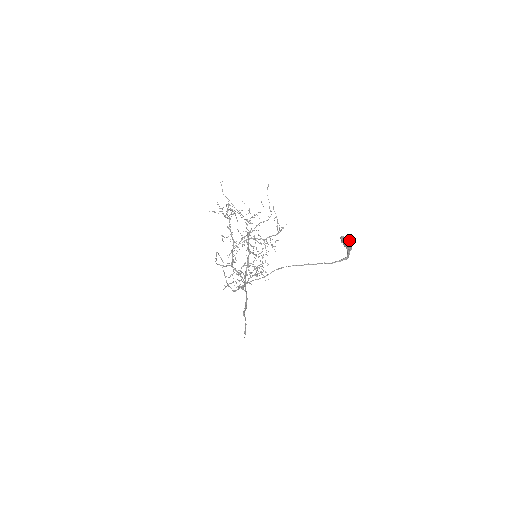
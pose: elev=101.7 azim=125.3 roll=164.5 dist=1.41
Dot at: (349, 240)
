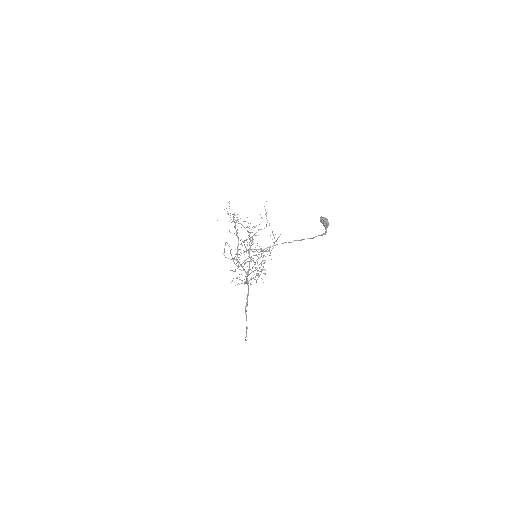
Dot at: (326, 219)
